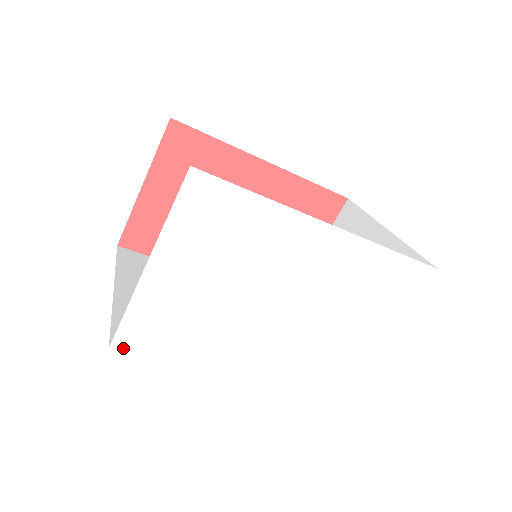
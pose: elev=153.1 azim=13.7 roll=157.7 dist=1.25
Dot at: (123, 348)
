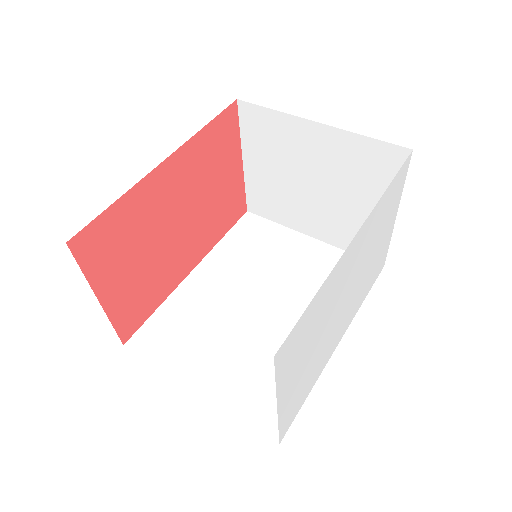
Dot at: (285, 433)
